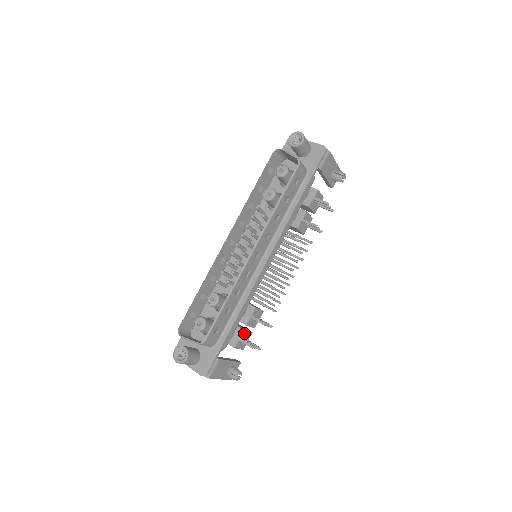
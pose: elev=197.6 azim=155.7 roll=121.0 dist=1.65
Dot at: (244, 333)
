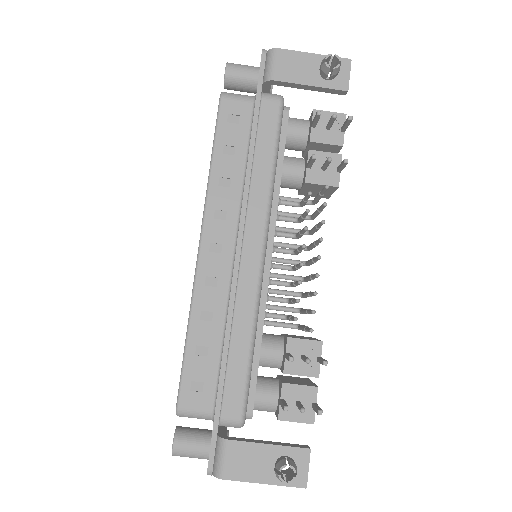
Dot at: (289, 389)
